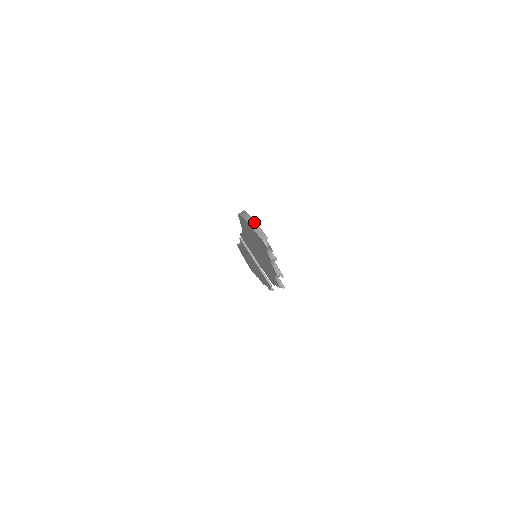
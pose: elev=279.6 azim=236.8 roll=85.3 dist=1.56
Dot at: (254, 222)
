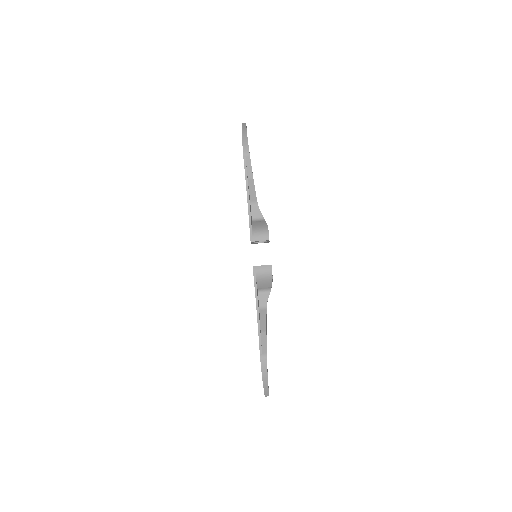
Dot at: (267, 387)
